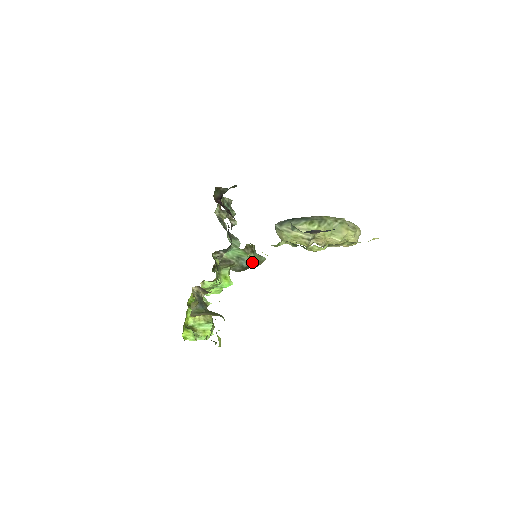
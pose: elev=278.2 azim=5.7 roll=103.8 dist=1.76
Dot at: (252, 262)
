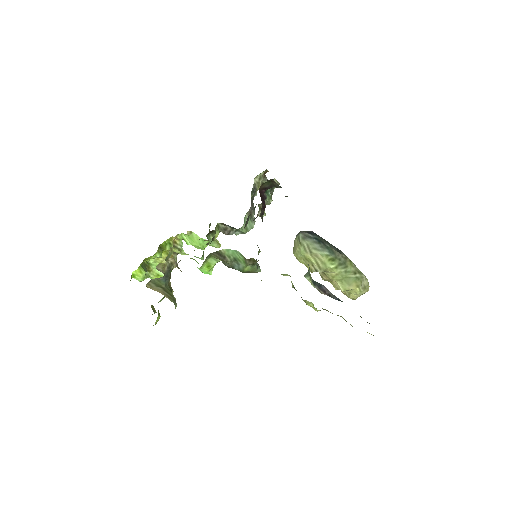
Dot at: (245, 270)
